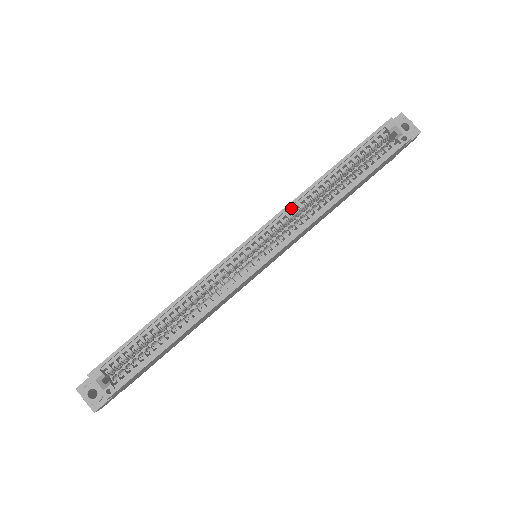
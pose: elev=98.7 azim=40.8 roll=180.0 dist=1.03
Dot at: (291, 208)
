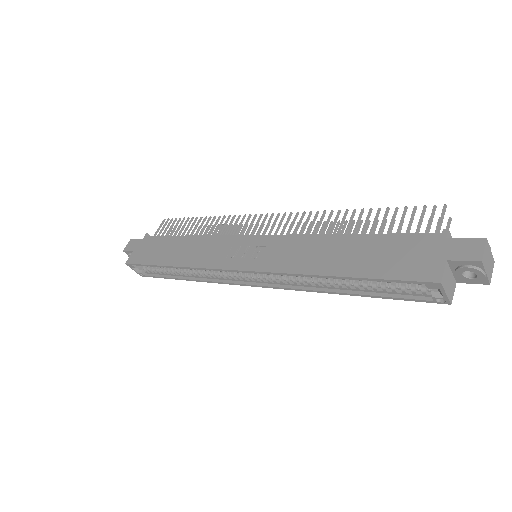
Dot at: (285, 273)
